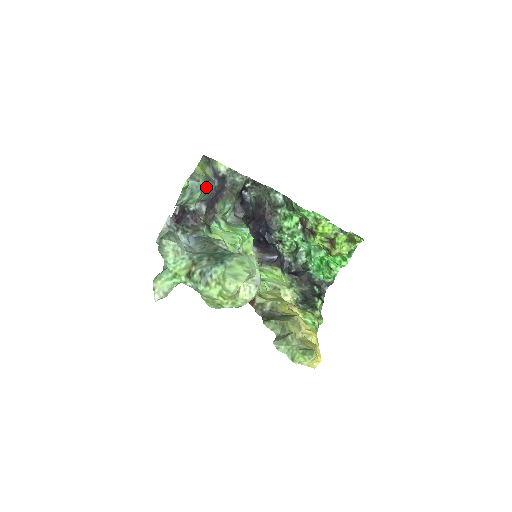
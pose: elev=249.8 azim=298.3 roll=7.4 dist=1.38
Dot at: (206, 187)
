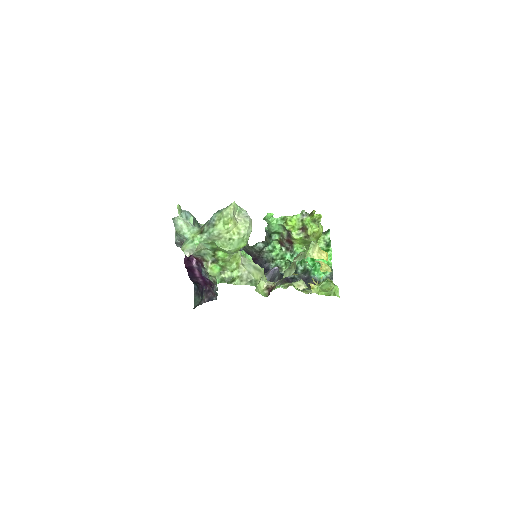
Dot at: (197, 221)
